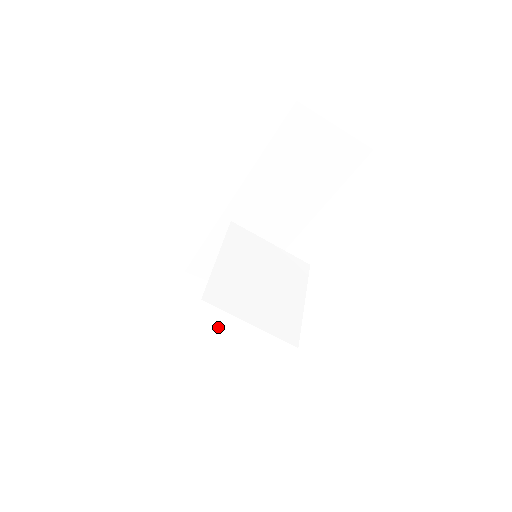
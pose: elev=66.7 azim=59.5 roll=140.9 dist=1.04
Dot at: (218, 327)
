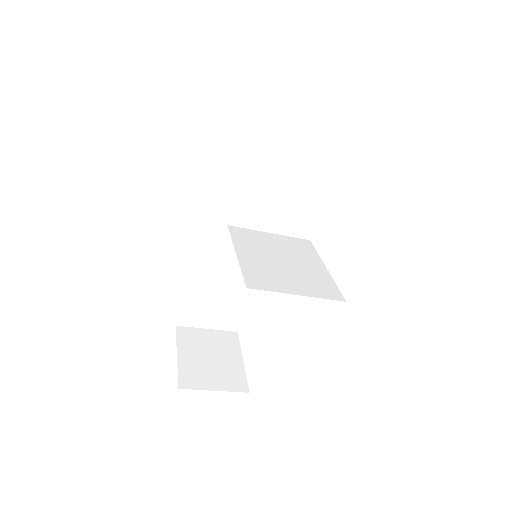
Dot at: (232, 356)
